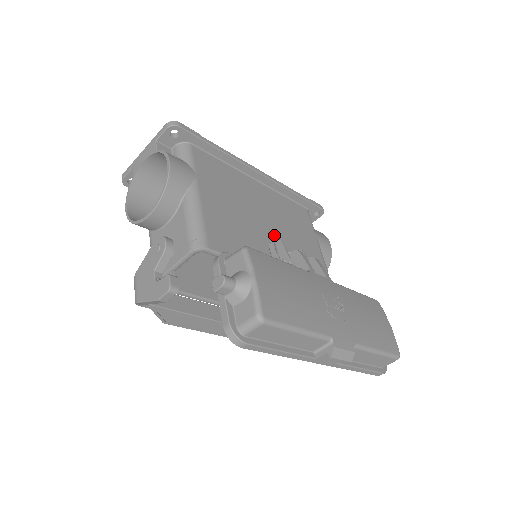
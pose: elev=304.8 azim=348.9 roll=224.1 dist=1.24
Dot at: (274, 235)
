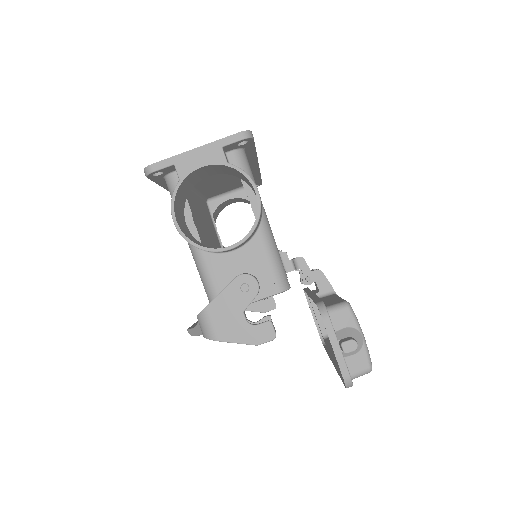
Dot at: occluded
